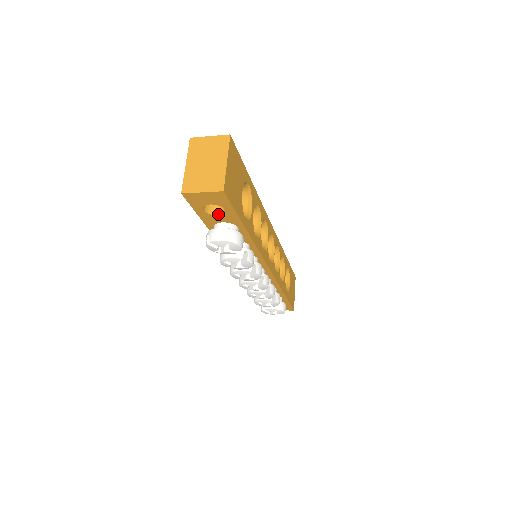
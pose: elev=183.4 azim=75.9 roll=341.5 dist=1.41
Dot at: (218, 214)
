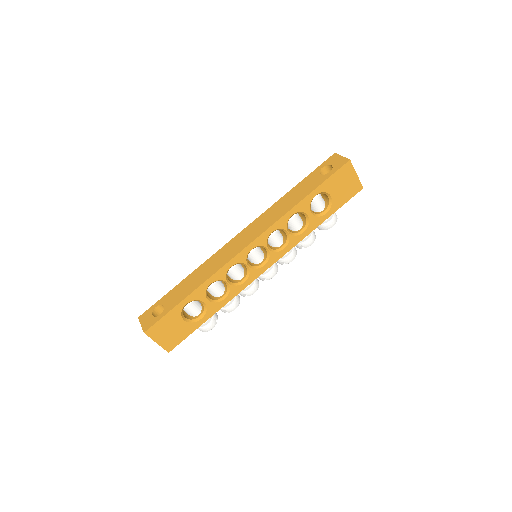
Dot at: occluded
